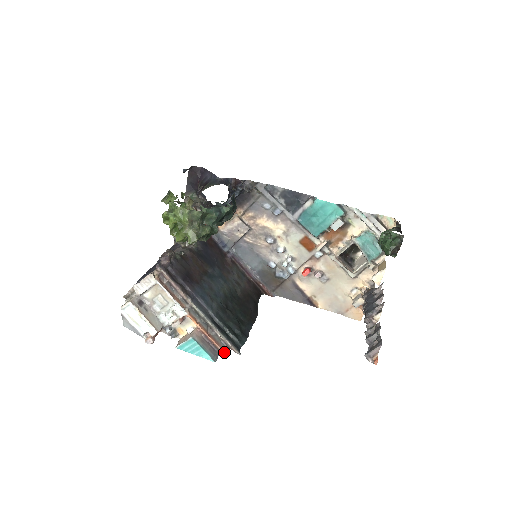
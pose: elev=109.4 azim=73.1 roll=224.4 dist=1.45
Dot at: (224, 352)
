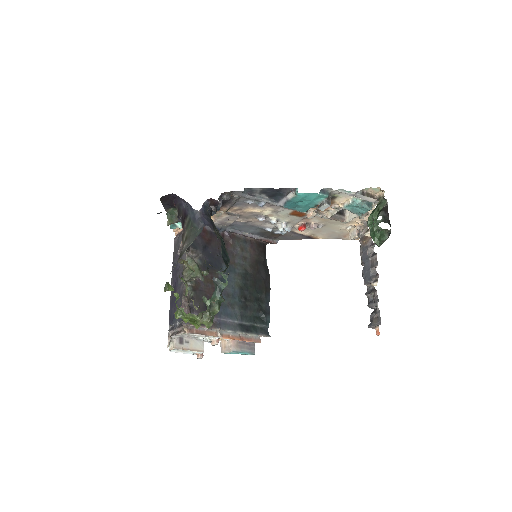
Dot at: (258, 342)
